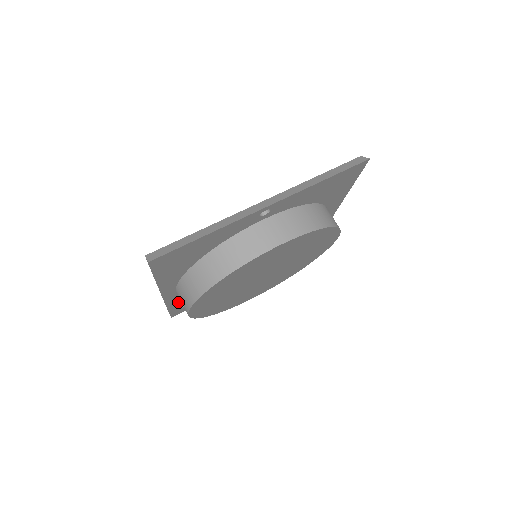
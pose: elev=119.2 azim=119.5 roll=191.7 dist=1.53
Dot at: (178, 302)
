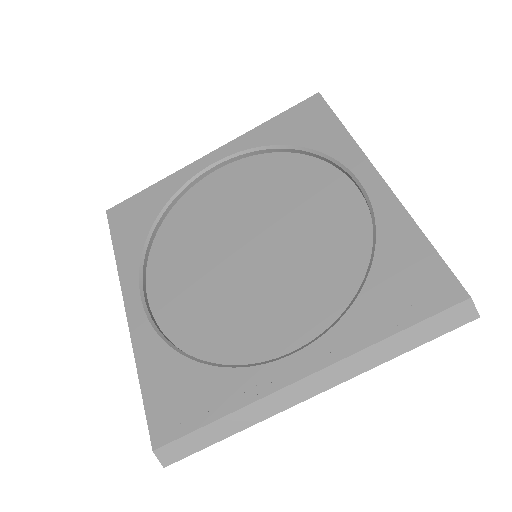
Dot at: occluded
